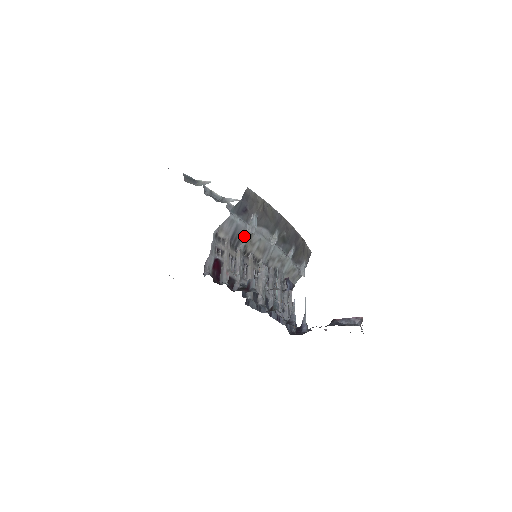
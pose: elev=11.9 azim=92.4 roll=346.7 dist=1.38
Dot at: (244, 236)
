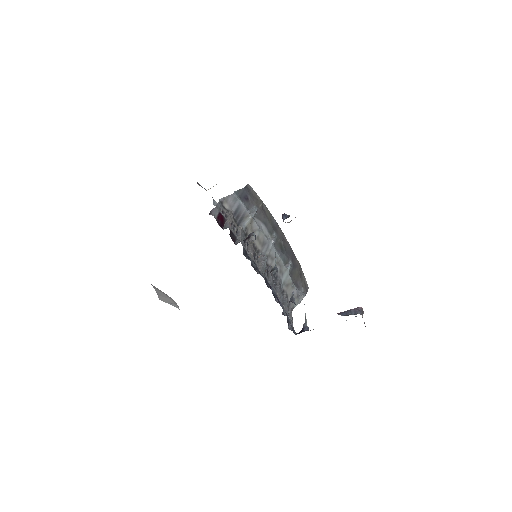
Dot at: (245, 218)
